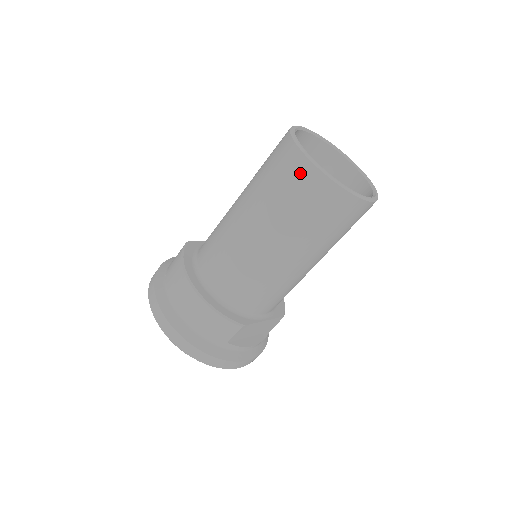
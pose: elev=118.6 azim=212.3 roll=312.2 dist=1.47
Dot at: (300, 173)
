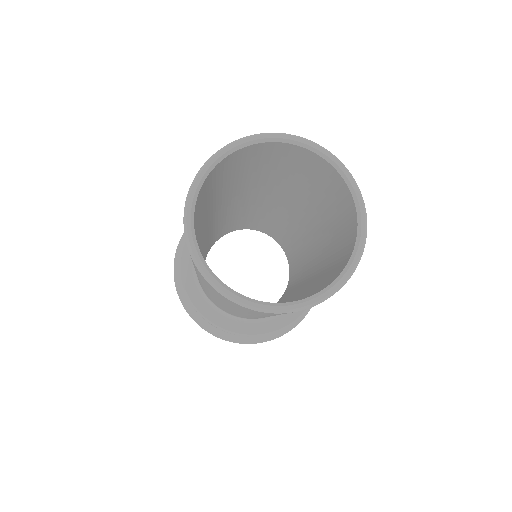
Dot at: occluded
